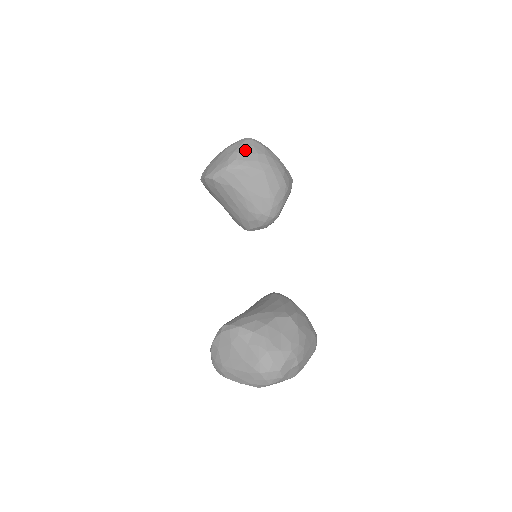
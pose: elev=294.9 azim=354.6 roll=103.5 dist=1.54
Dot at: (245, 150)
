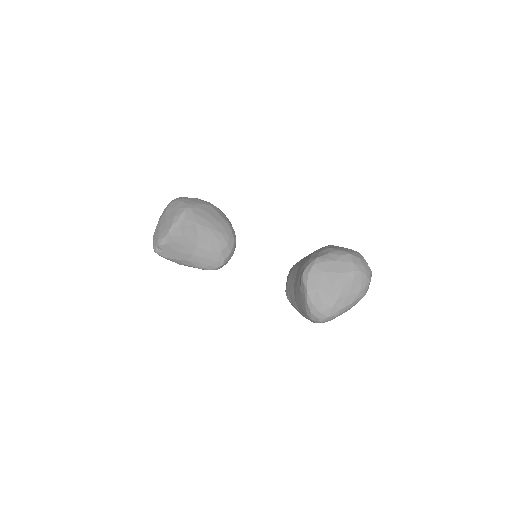
Dot at: (185, 199)
